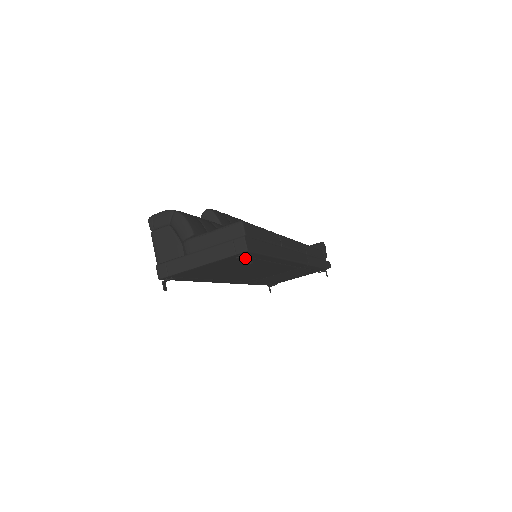
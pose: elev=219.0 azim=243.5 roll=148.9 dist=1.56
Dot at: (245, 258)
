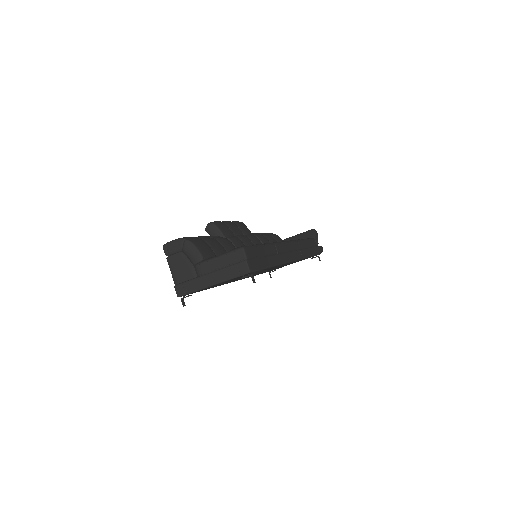
Dot at: occluded
